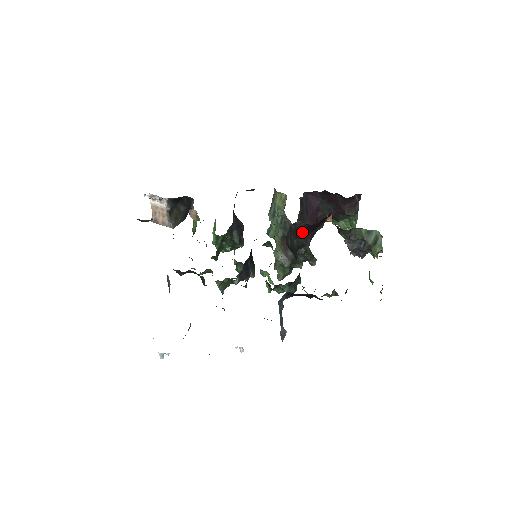
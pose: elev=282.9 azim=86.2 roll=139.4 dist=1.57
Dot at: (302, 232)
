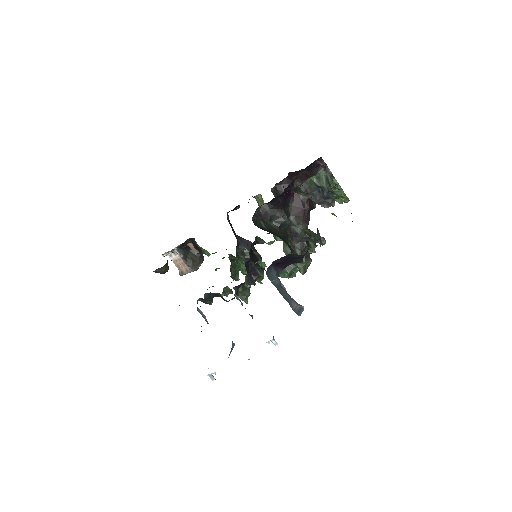
Dot at: (273, 212)
